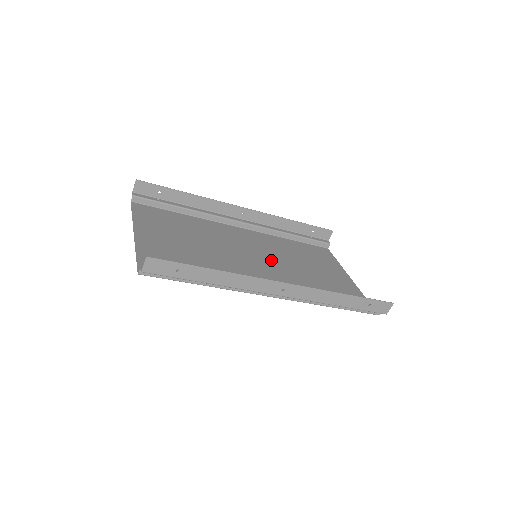
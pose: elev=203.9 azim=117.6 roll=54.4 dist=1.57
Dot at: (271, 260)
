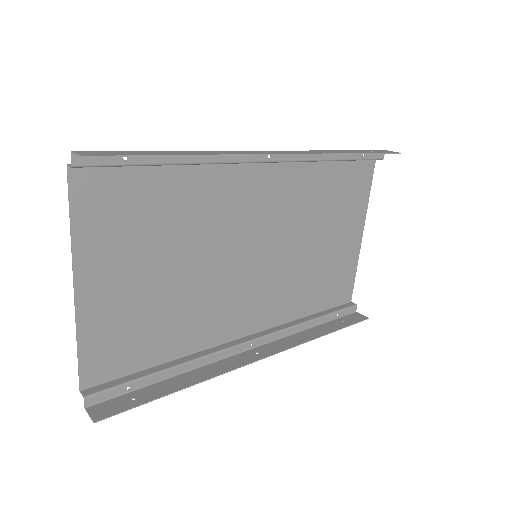
Dot at: (275, 247)
